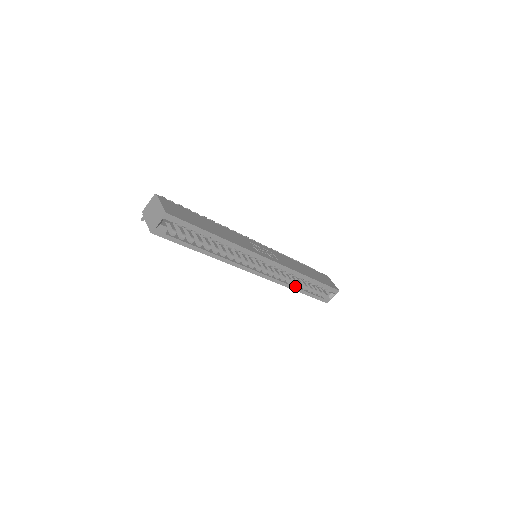
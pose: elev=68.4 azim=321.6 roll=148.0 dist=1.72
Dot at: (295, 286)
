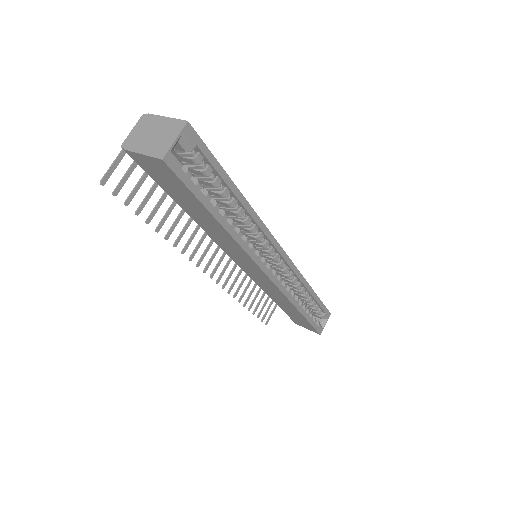
Dot at: (298, 304)
